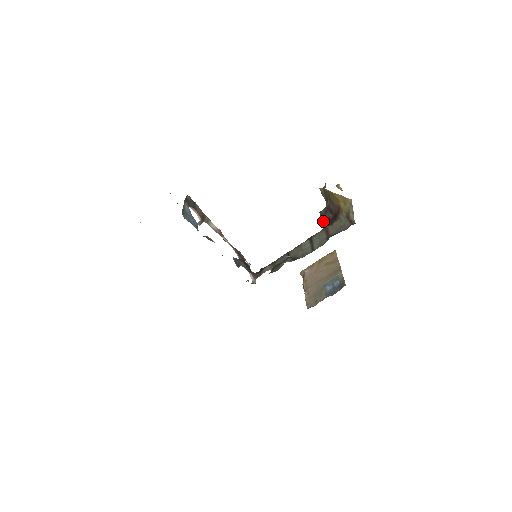
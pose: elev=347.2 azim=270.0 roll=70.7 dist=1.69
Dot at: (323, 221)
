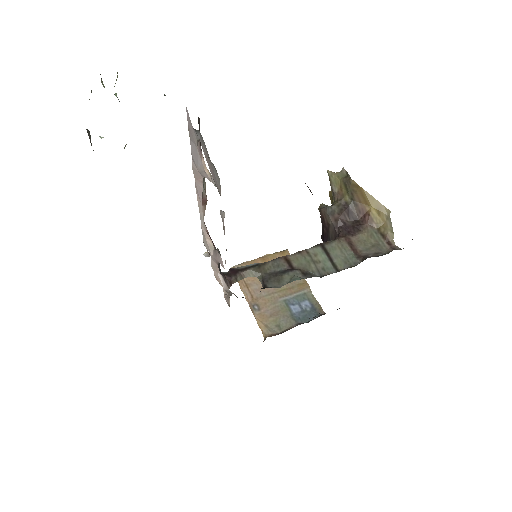
Dot at: (334, 223)
